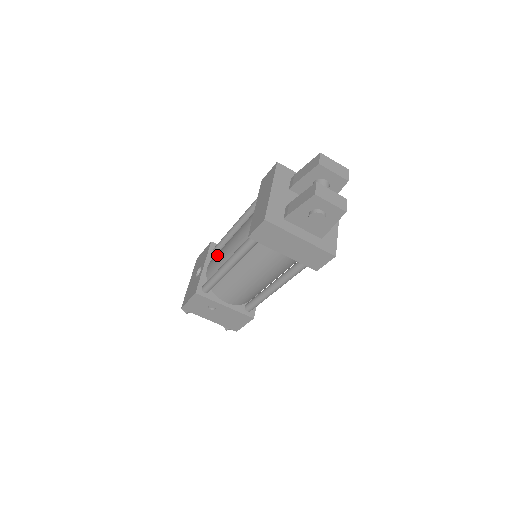
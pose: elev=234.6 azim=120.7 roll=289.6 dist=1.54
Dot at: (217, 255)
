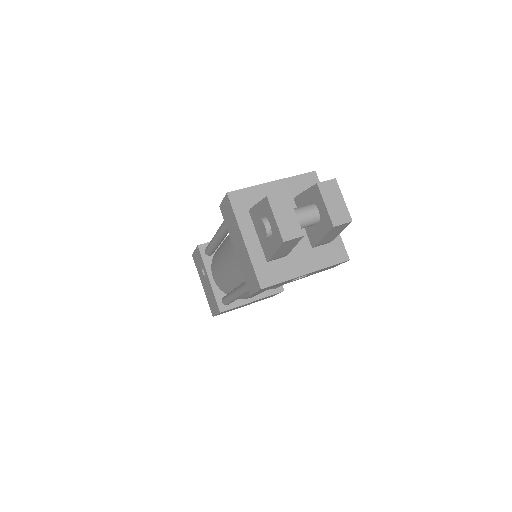
Dot at: occluded
